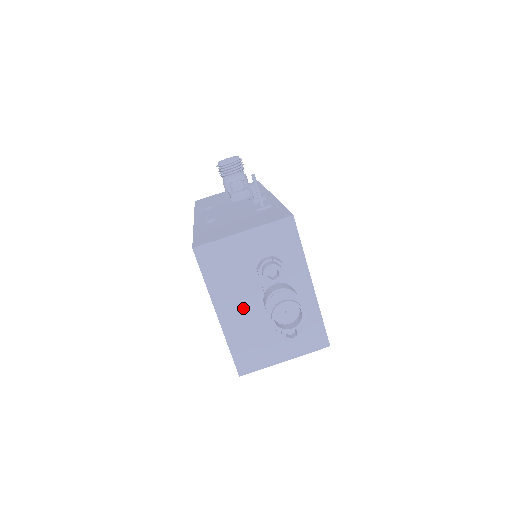
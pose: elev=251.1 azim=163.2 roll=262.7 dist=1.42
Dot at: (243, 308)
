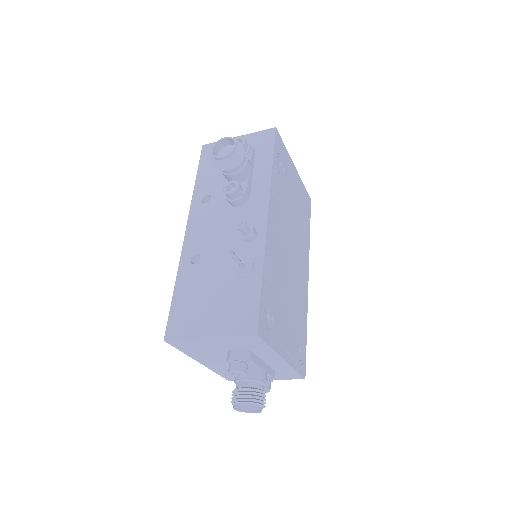
Dot at: (221, 362)
